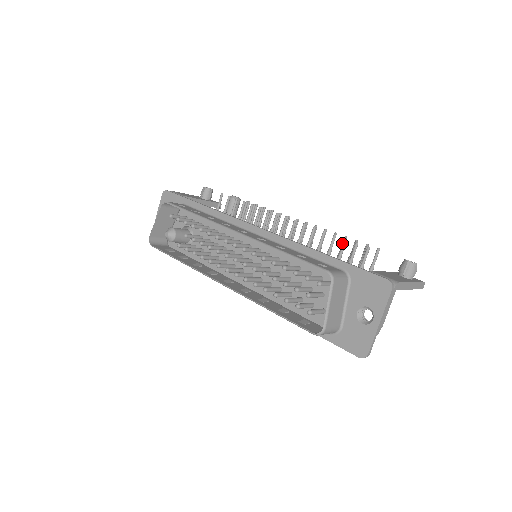
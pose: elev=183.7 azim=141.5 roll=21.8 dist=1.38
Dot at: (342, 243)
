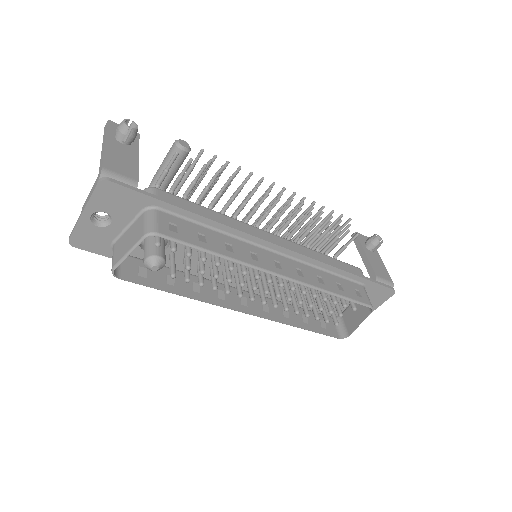
Dot at: (327, 221)
